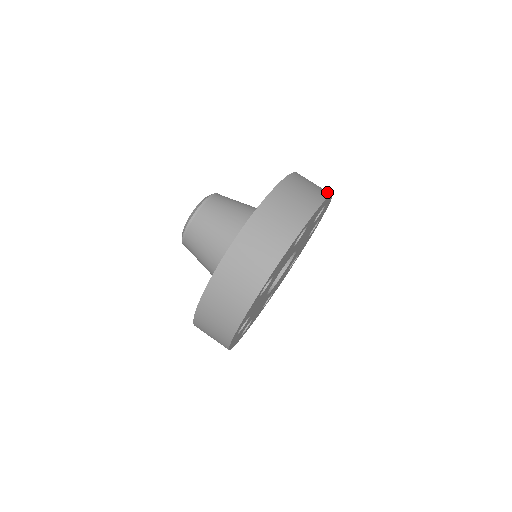
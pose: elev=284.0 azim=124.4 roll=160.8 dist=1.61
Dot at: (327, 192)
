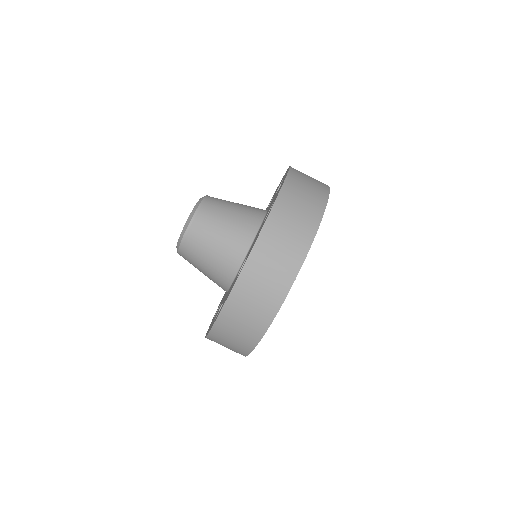
Dot at: (325, 184)
